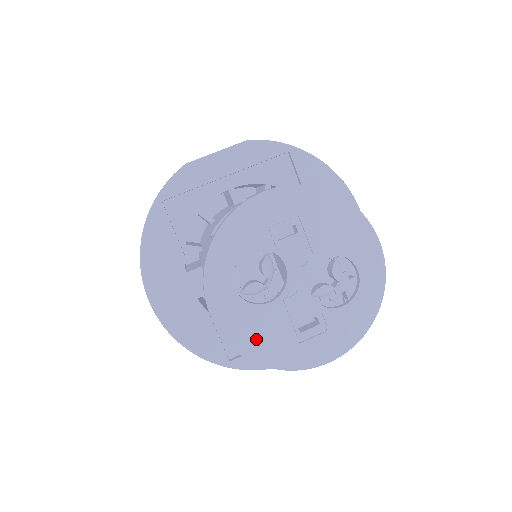
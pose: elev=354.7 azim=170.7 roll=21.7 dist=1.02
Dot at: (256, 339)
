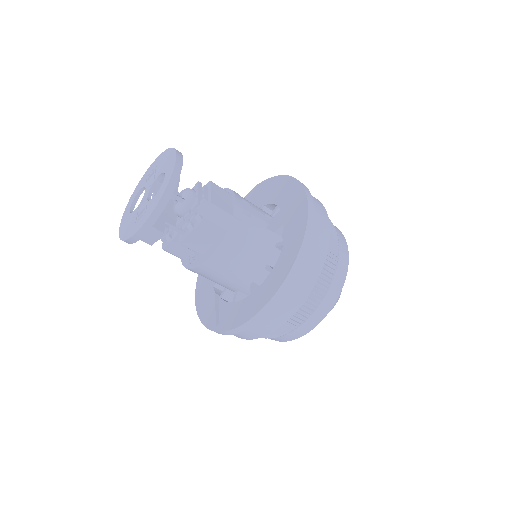
Dot at: (126, 229)
